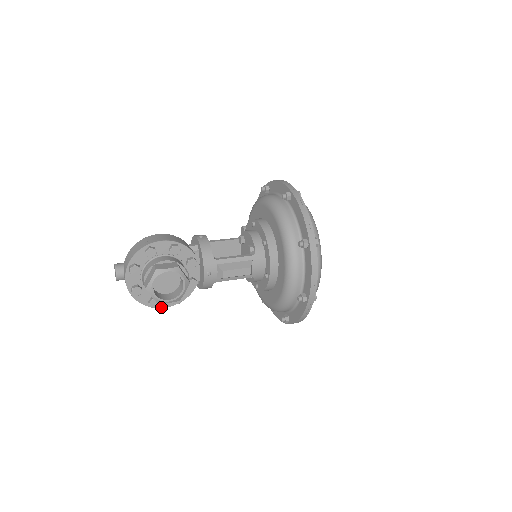
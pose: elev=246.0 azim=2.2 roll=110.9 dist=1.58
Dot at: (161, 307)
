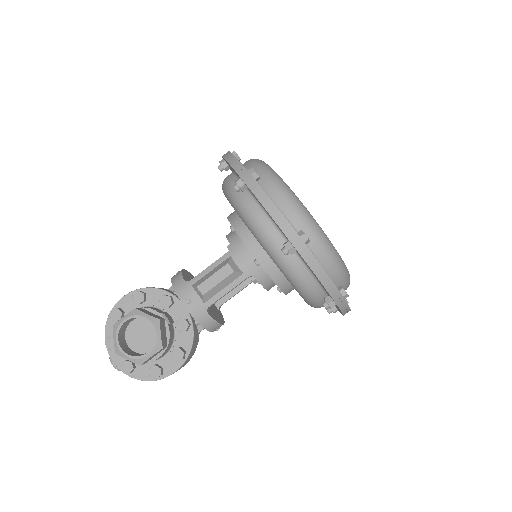
Dot at: (170, 374)
